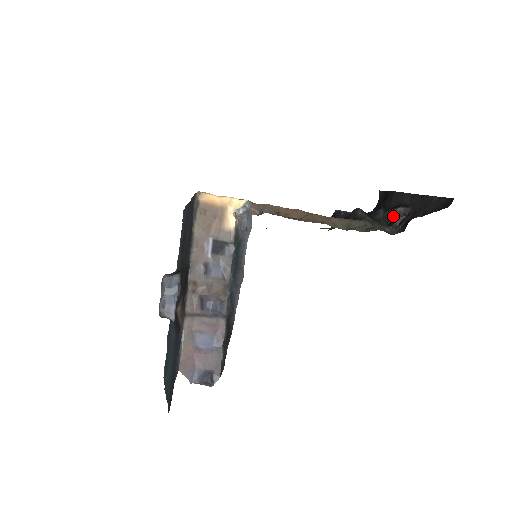
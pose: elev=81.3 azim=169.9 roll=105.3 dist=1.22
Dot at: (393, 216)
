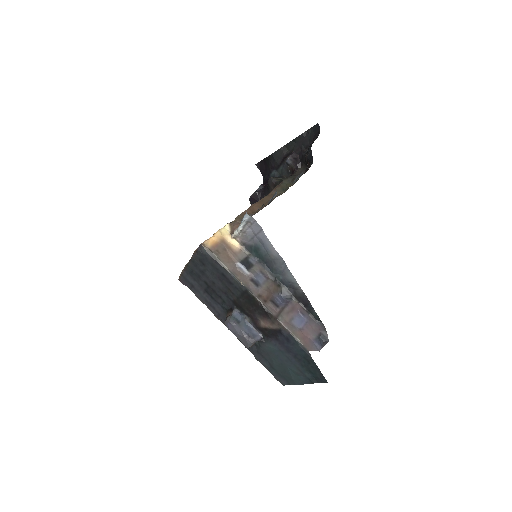
Dot at: (289, 166)
